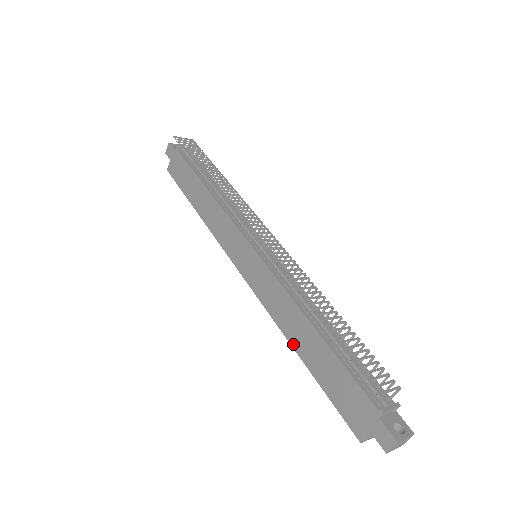
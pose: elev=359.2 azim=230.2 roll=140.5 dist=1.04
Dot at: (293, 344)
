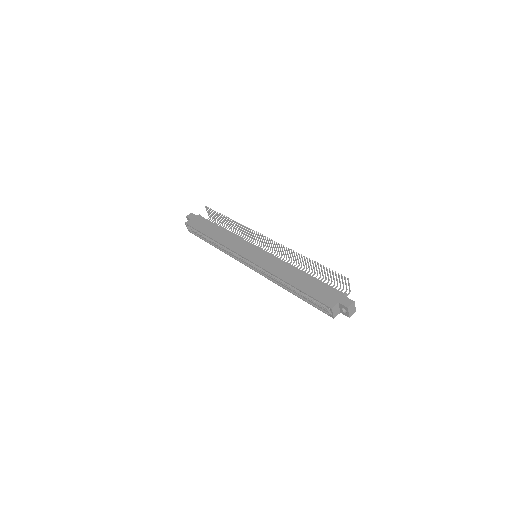
Dot at: (286, 280)
